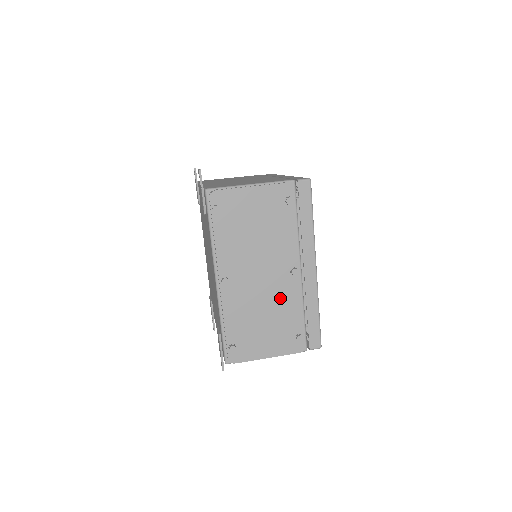
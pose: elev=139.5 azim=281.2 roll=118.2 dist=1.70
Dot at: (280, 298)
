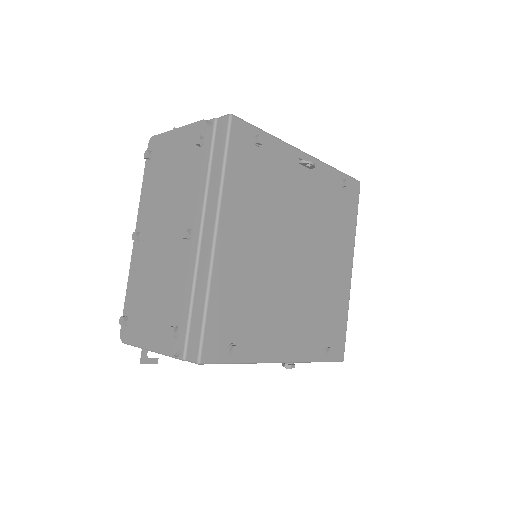
Dot at: (170, 268)
